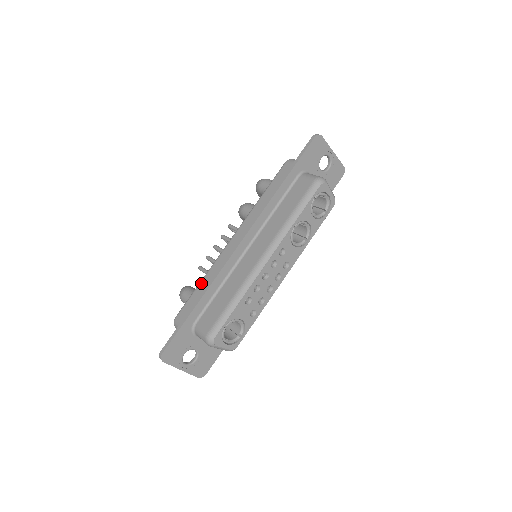
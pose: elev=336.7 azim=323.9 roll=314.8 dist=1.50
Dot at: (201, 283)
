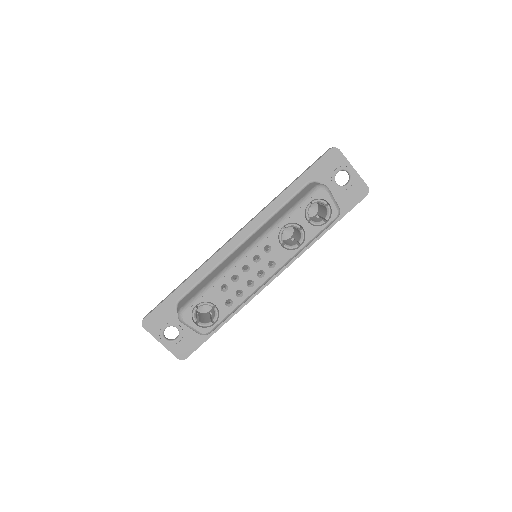
Dot at: occluded
